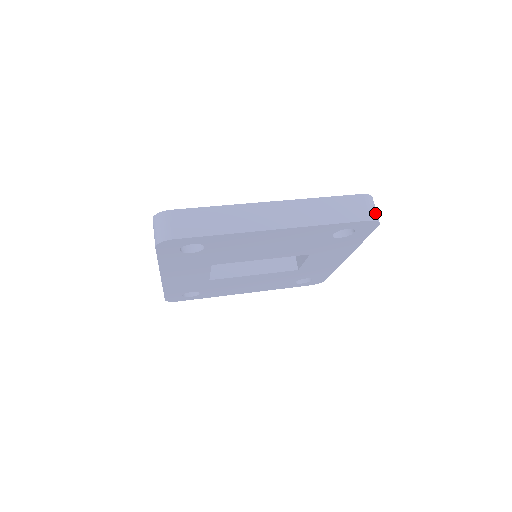
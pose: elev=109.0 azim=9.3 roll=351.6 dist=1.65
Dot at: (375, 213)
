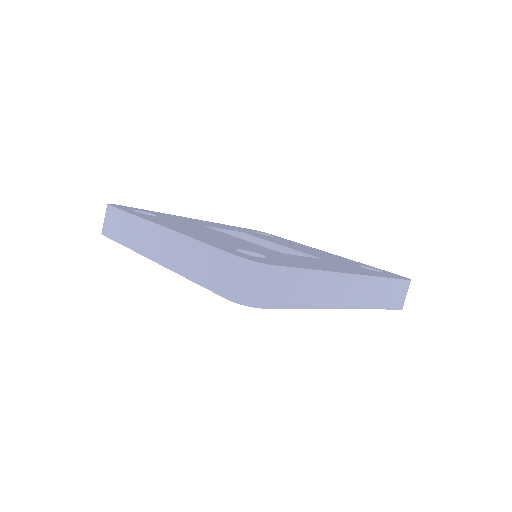
Dot at: (244, 291)
